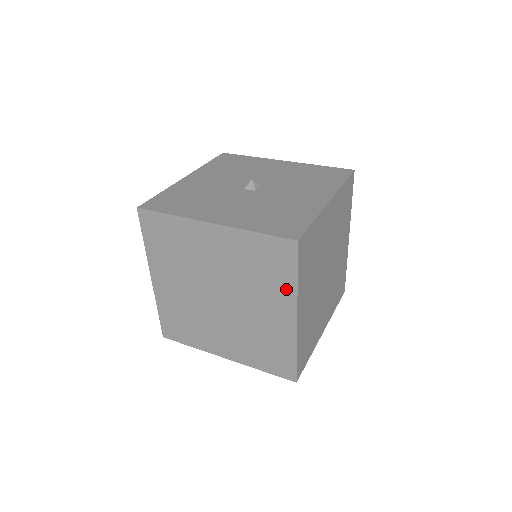
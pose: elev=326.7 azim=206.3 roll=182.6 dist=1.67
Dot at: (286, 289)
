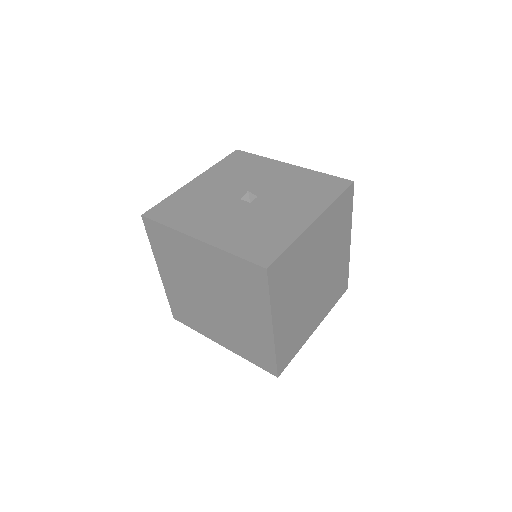
Dot at: (262, 304)
